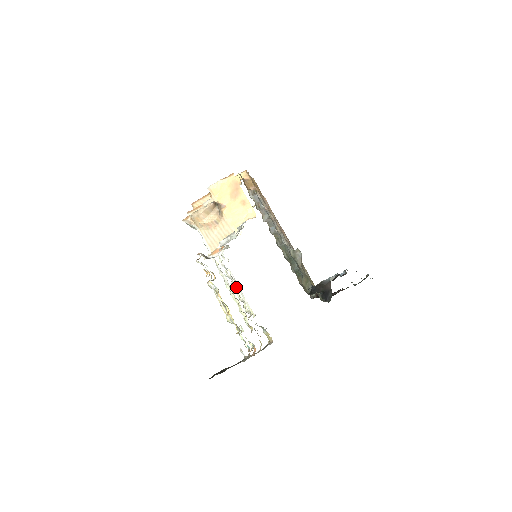
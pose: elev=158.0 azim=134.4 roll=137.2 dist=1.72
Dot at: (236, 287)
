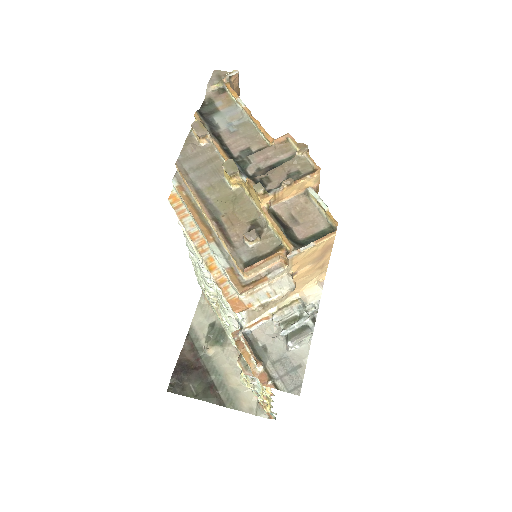
Dot at: occluded
